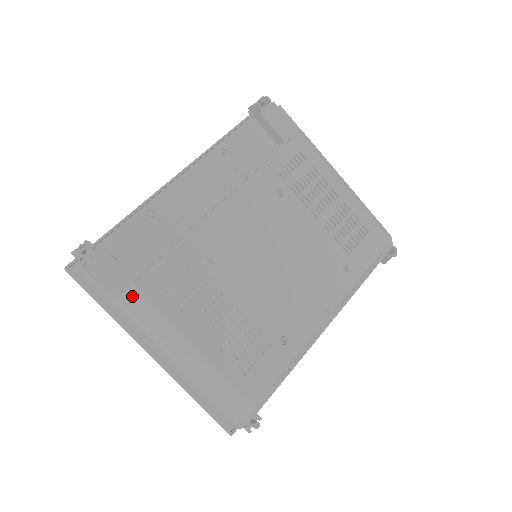
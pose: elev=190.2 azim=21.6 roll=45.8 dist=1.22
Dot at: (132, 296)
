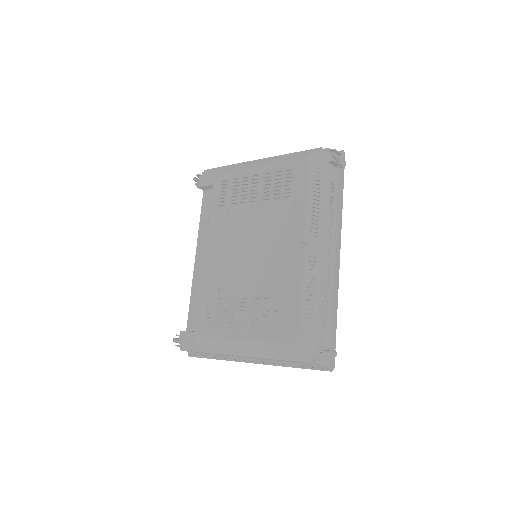
Dot at: (202, 343)
